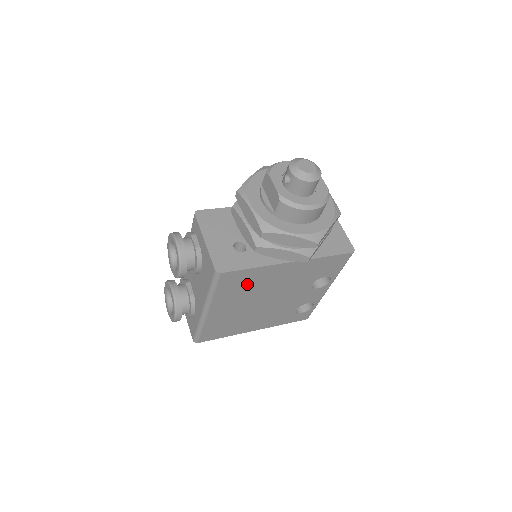
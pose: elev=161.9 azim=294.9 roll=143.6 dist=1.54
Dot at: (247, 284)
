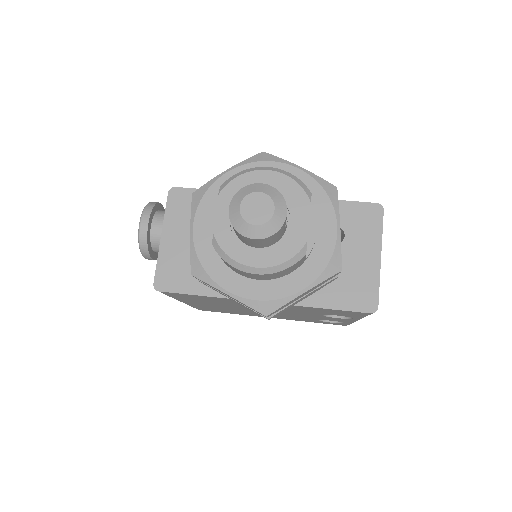
Dot at: (212, 300)
